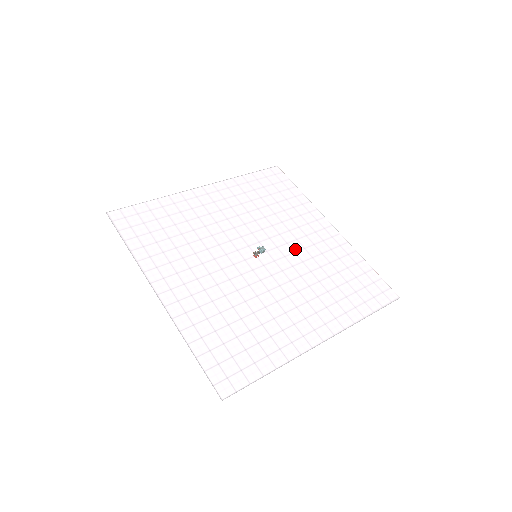
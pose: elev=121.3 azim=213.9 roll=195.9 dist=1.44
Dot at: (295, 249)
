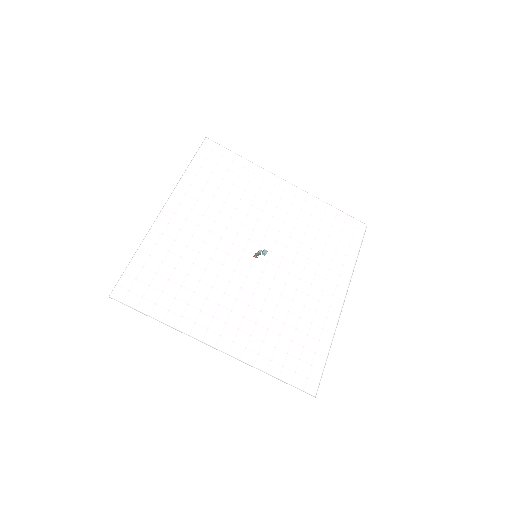
Dot at: (278, 228)
